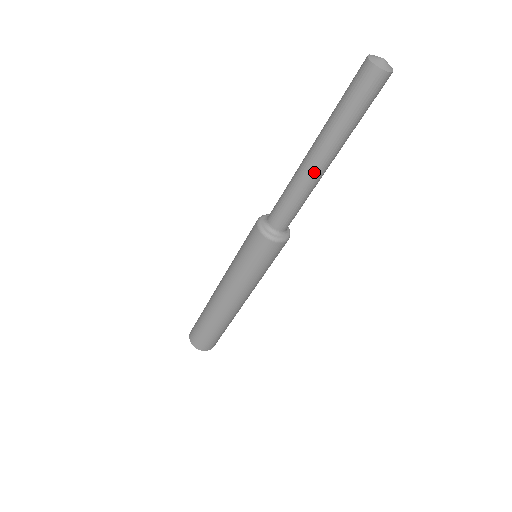
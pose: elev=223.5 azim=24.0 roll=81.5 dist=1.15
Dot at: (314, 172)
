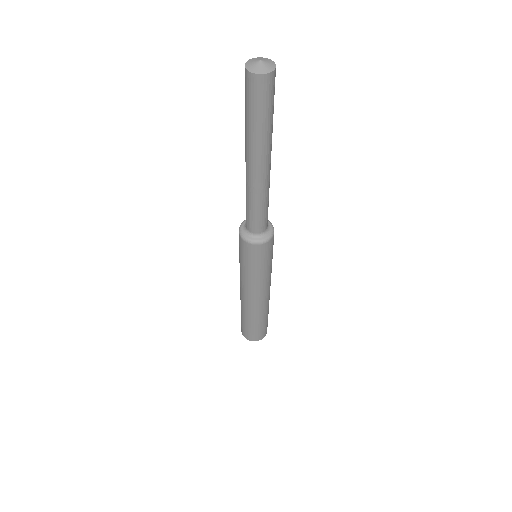
Dot at: (253, 178)
